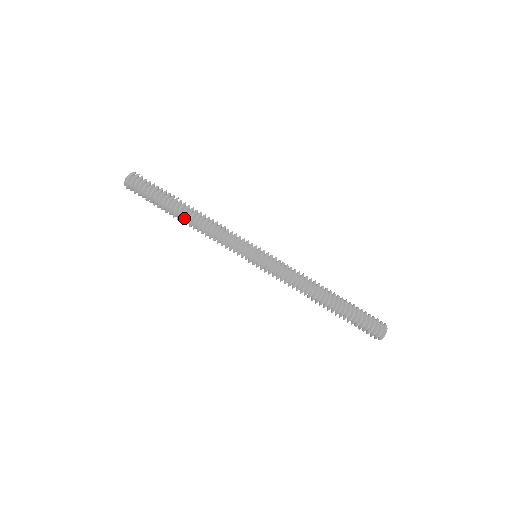
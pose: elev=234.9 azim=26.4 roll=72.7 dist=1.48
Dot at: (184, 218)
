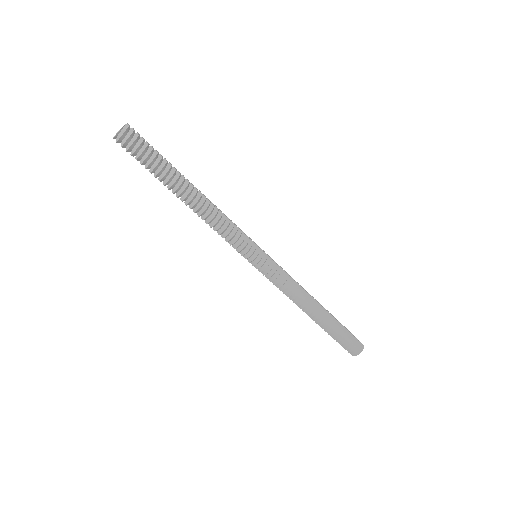
Dot at: (188, 196)
